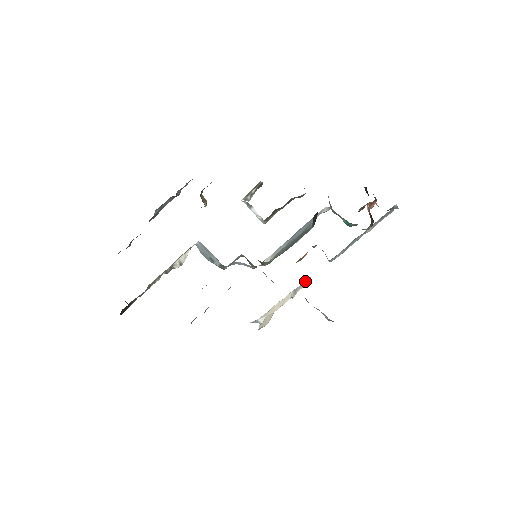
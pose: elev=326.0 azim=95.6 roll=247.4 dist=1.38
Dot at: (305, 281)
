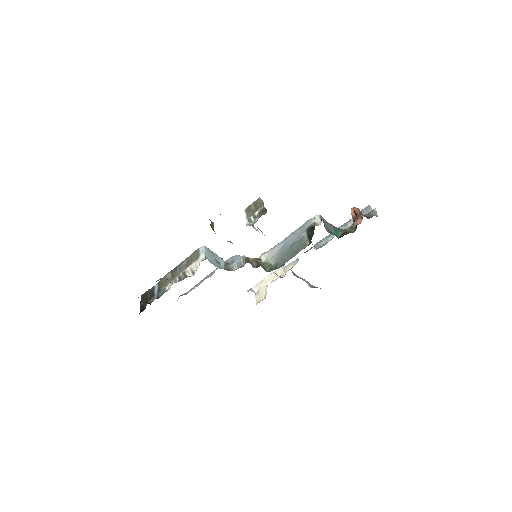
Dot at: (293, 261)
